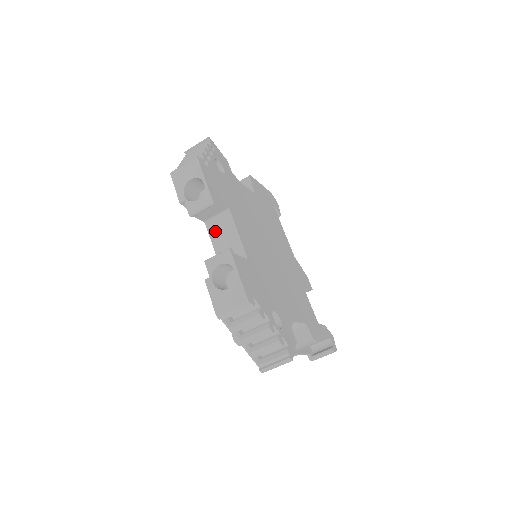
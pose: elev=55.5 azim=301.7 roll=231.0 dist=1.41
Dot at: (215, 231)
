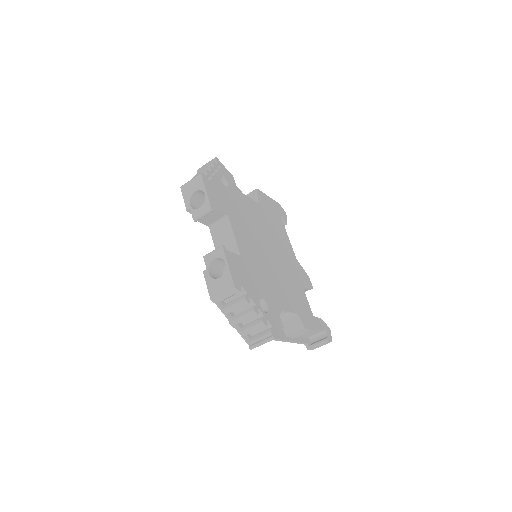
Dot at: (216, 233)
